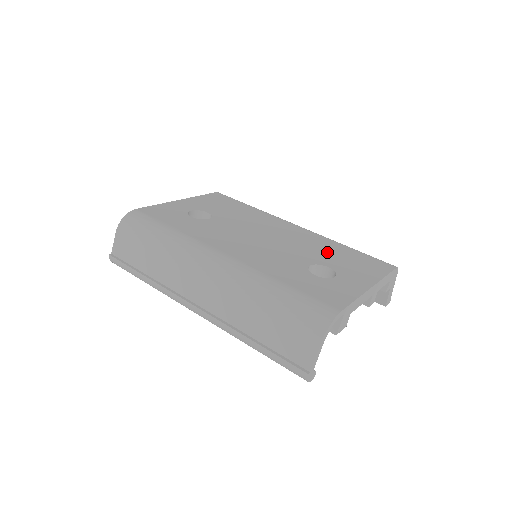
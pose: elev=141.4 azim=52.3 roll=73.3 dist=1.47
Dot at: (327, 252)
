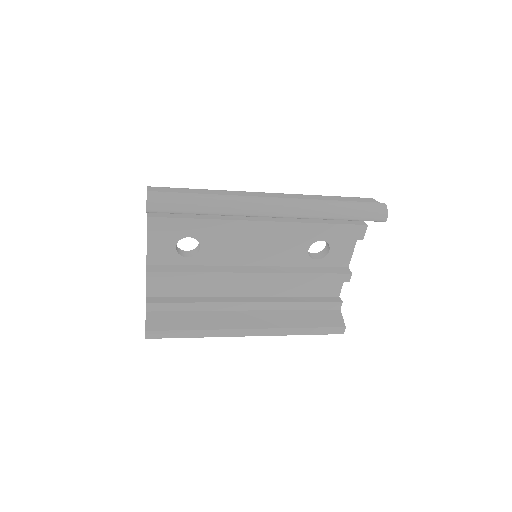
Dot at: occluded
